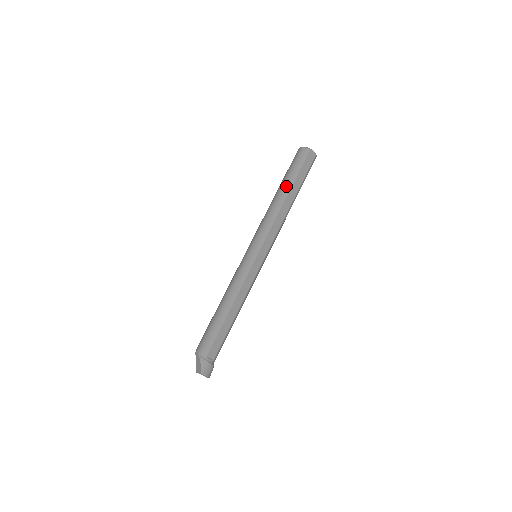
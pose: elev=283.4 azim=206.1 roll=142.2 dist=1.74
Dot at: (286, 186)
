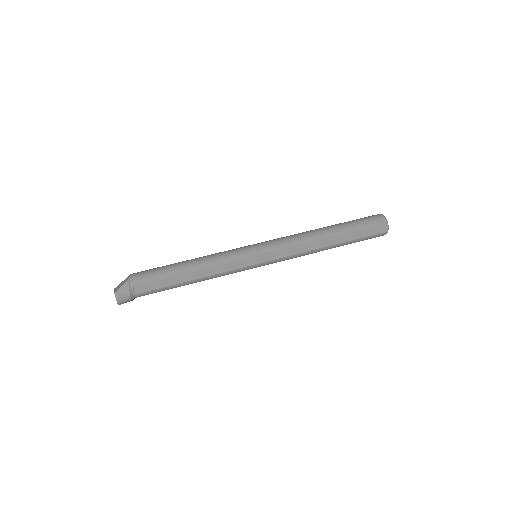
Dot at: (337, 228)
